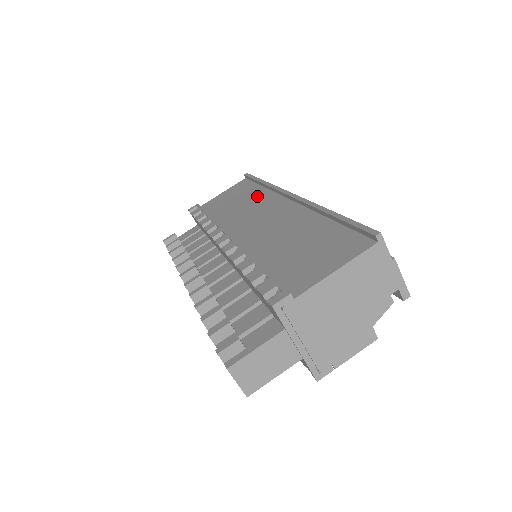
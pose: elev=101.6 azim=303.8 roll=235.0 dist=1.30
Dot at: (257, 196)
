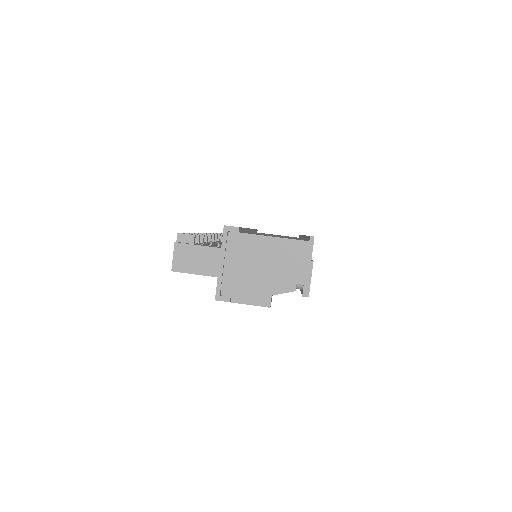
Dot at: occluded
